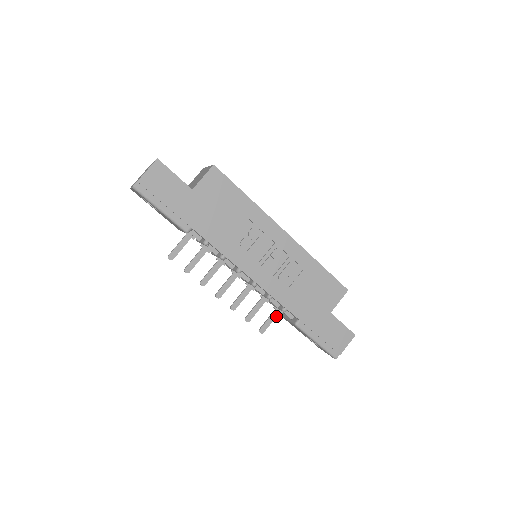
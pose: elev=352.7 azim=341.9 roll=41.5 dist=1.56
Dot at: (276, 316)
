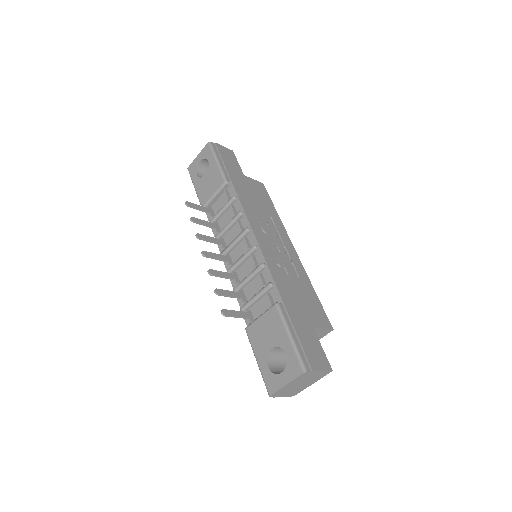
Dot at: (244, 317)
